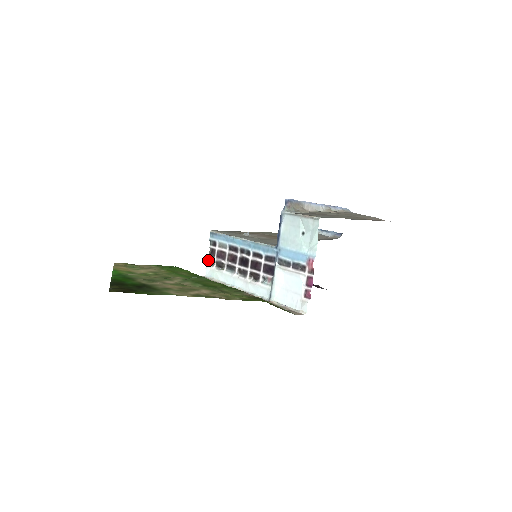
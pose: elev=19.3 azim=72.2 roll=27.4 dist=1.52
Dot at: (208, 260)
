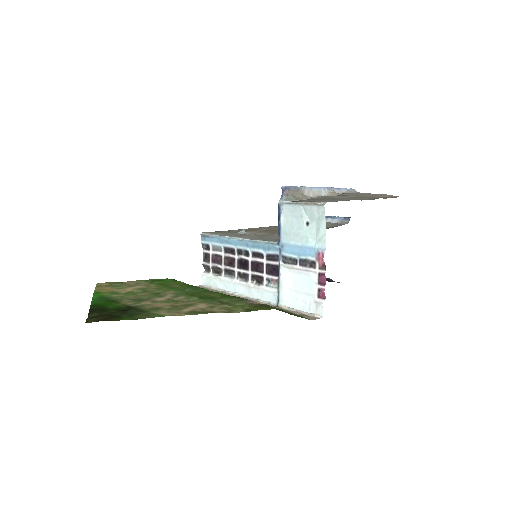
Dot at: (203, 266)
